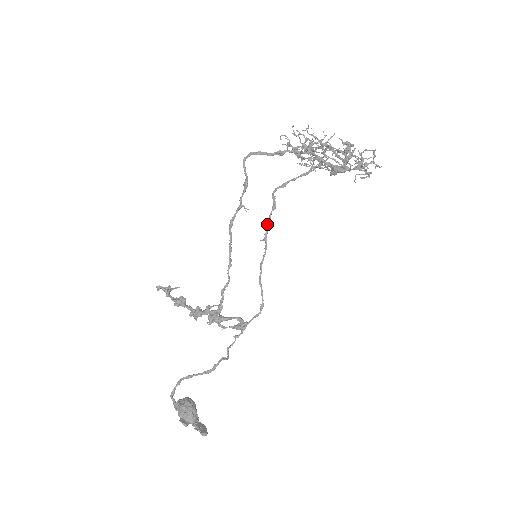
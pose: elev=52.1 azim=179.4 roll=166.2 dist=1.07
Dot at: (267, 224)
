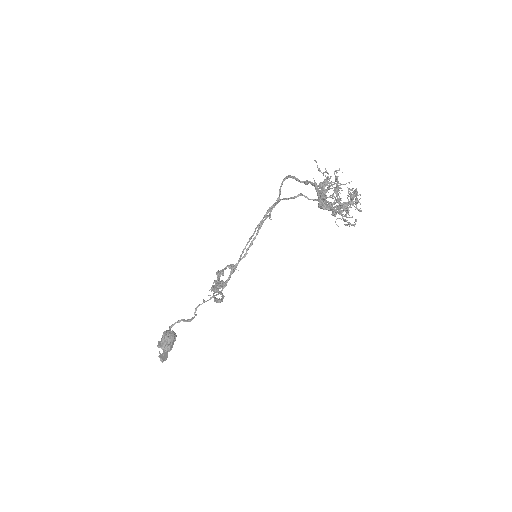
Dot at: (256, 227)
